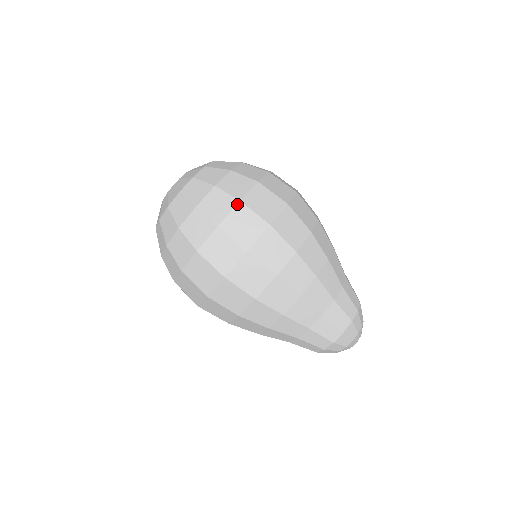
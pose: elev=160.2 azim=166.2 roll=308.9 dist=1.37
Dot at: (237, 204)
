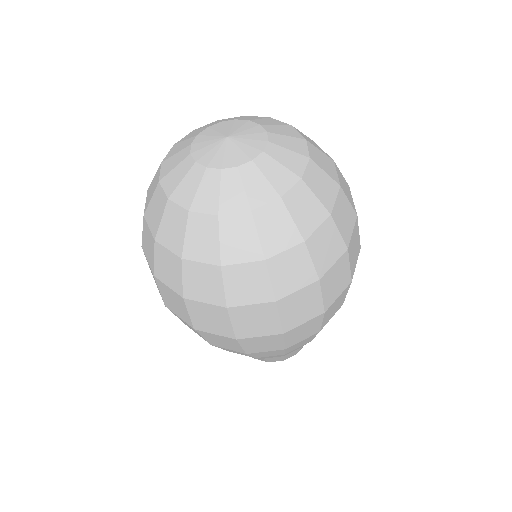
Dot at: (356, 220)
